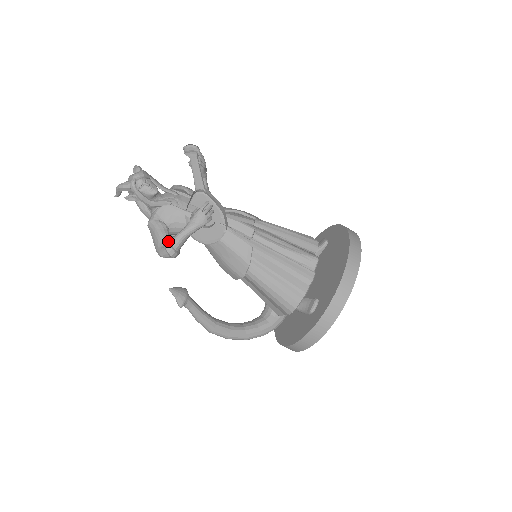
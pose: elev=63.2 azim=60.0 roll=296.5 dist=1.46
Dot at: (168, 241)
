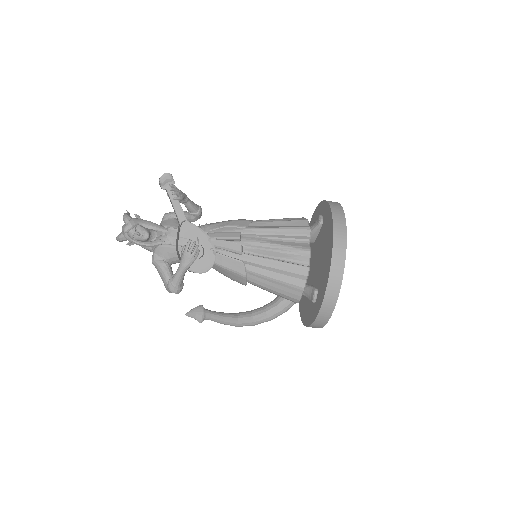
Dot at: (169, 283)
